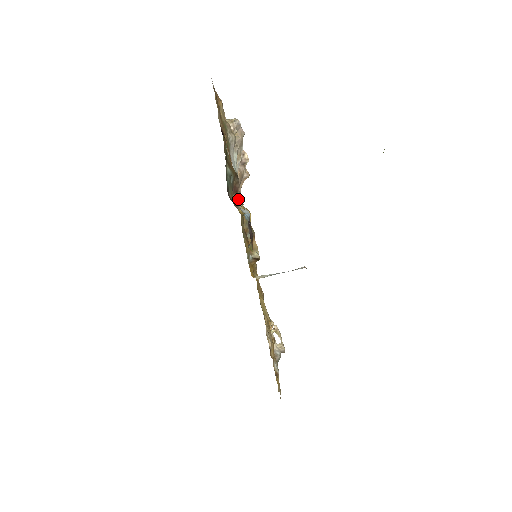
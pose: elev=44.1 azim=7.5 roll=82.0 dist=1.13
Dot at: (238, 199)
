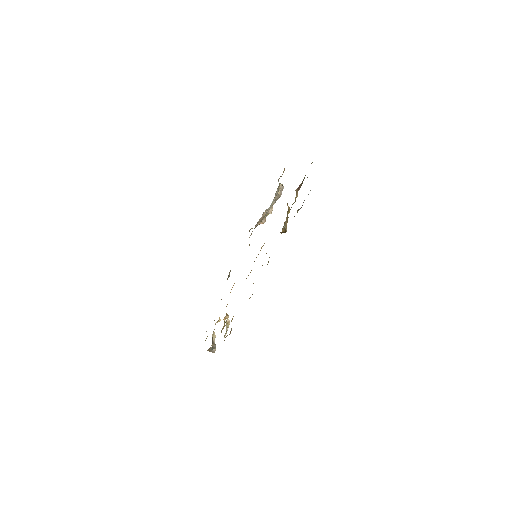
Dot at: (297, 193)
